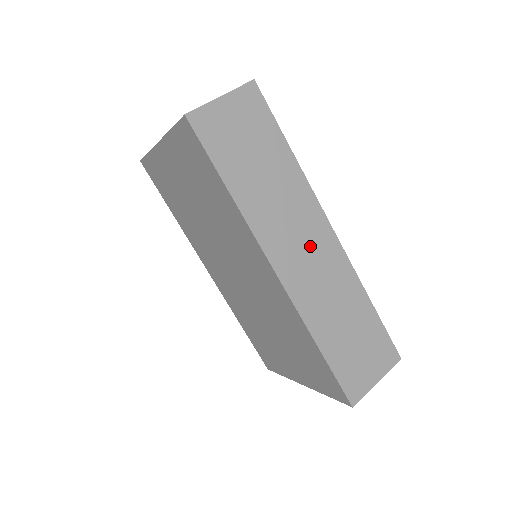
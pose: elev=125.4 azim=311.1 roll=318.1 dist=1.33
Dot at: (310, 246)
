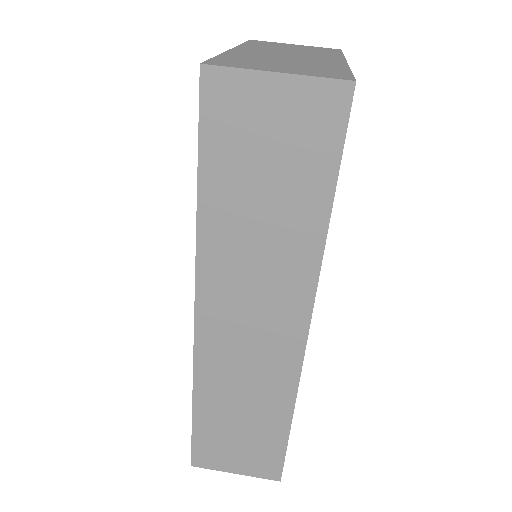
Dot at: (261, 326)
